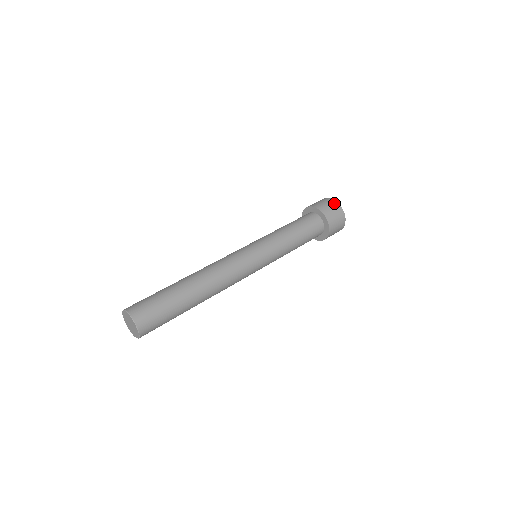
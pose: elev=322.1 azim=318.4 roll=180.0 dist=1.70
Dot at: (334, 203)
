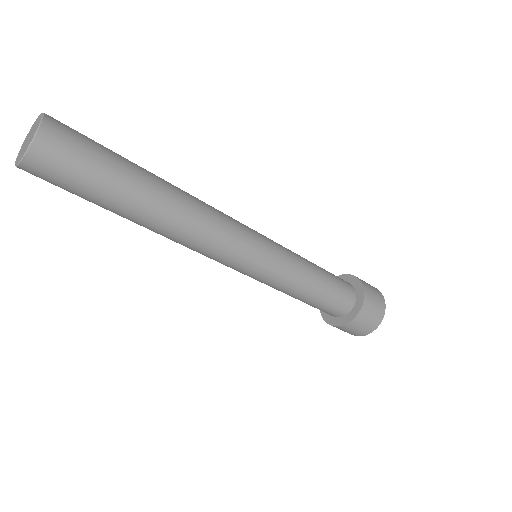
Dot at: occluded
